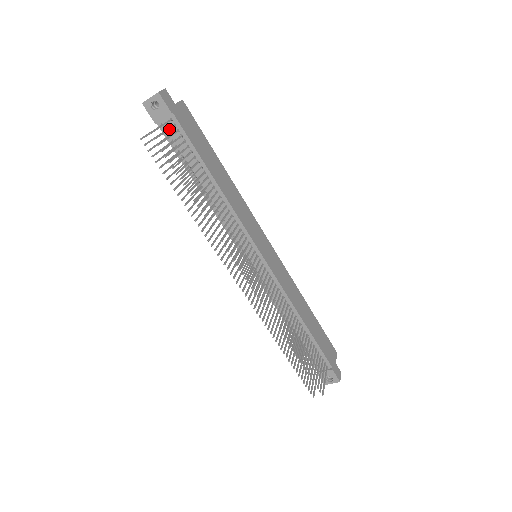
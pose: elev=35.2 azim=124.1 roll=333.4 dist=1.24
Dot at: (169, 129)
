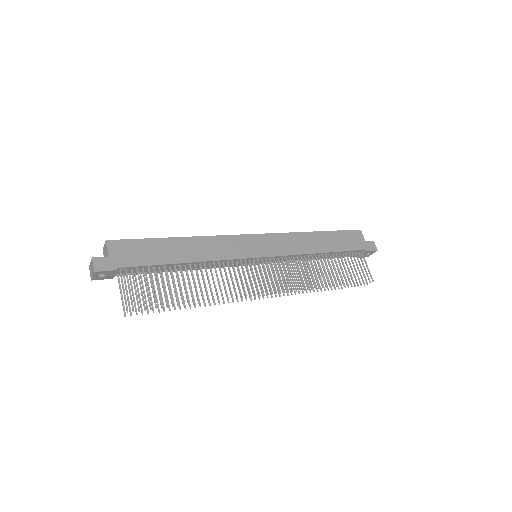
Dot at: (128, 282)
